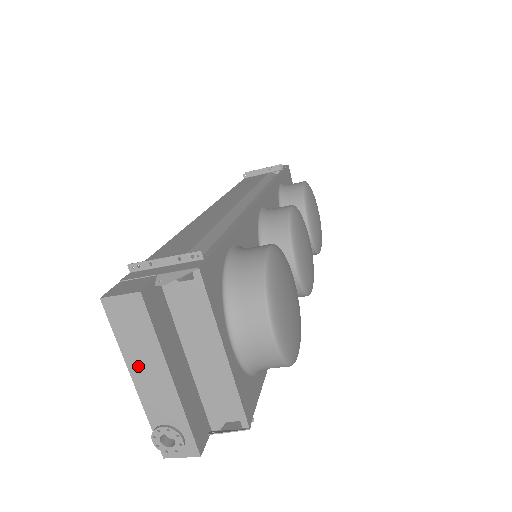
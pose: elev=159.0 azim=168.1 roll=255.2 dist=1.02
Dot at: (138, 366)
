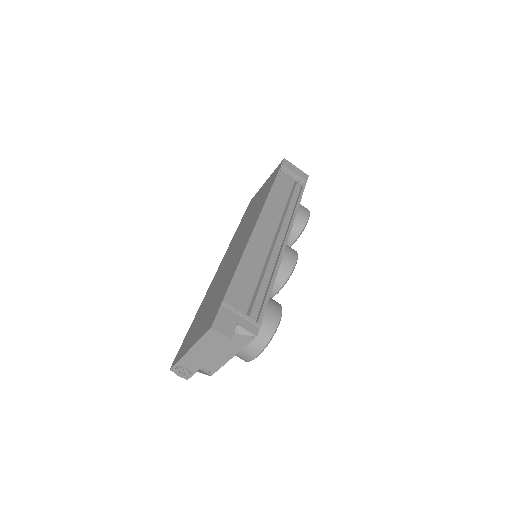
Dot at: (198, 349)
